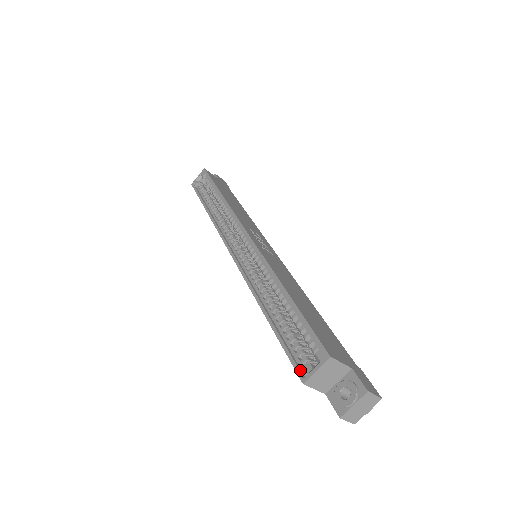
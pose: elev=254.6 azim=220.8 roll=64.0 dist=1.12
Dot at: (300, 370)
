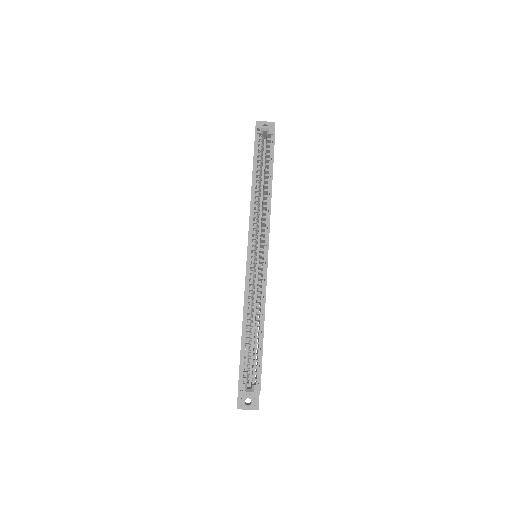
Dot at: (241, 385)
